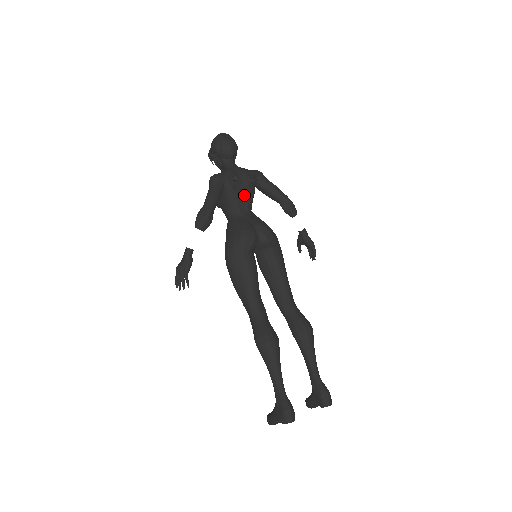
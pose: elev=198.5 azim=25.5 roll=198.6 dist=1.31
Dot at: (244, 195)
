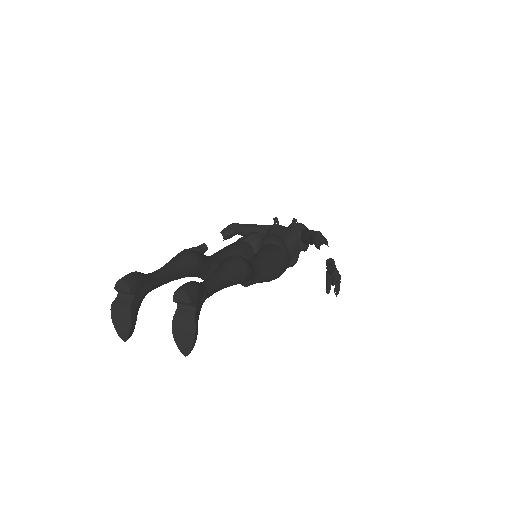
Dot at: (282, 235)
